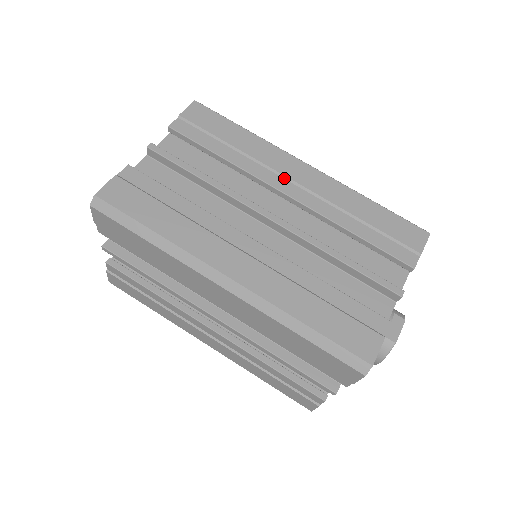
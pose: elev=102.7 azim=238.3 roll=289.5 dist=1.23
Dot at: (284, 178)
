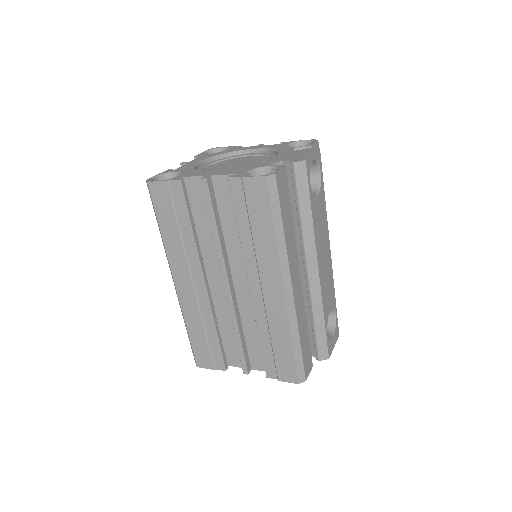
Dot at: (260, 280)
